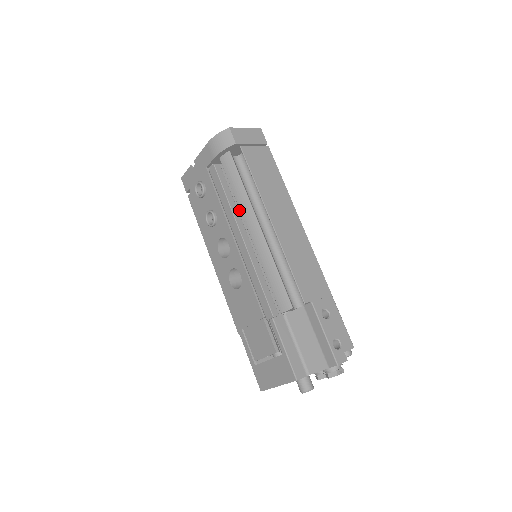
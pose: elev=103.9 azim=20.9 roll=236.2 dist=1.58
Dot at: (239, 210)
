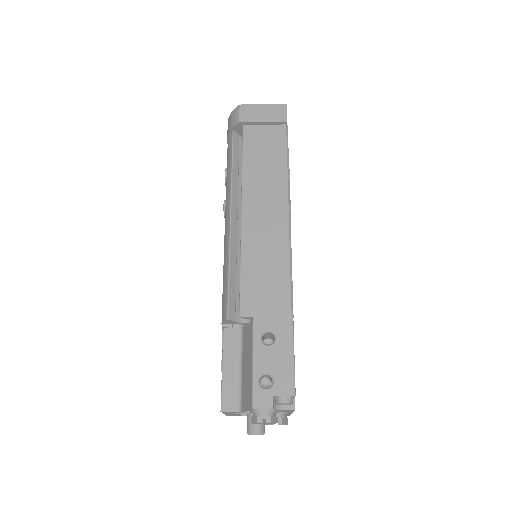
Dot at: occluded
